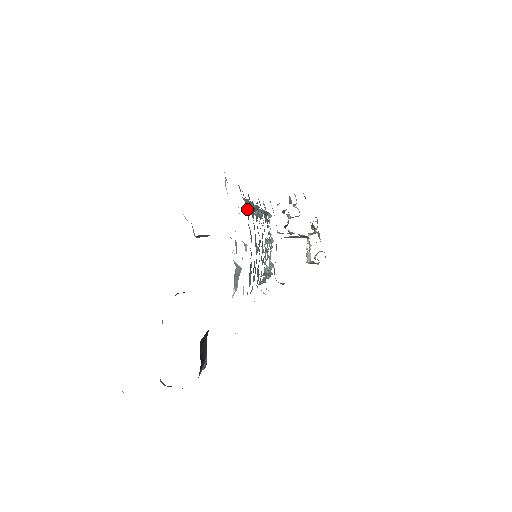
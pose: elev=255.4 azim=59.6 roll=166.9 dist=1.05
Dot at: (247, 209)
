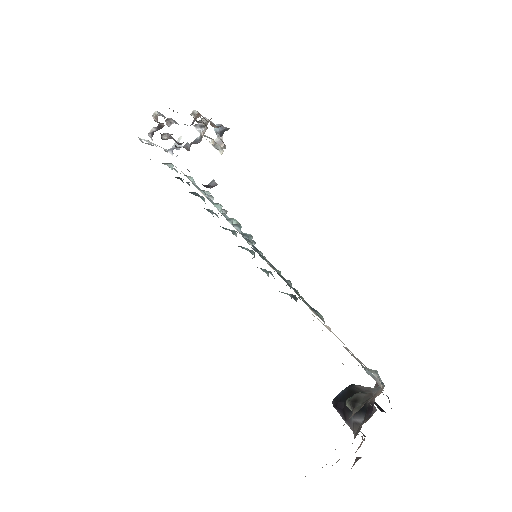
Dot at: occluded
